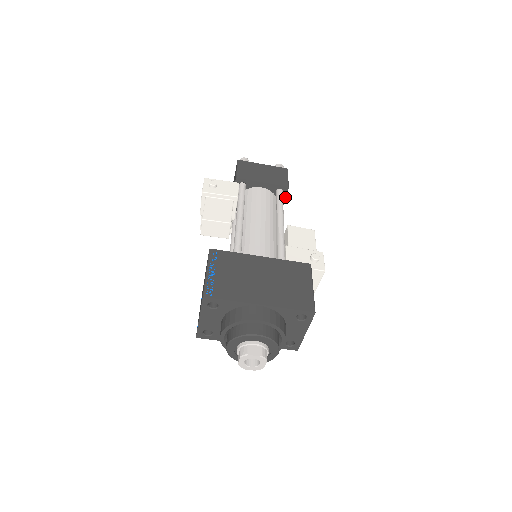
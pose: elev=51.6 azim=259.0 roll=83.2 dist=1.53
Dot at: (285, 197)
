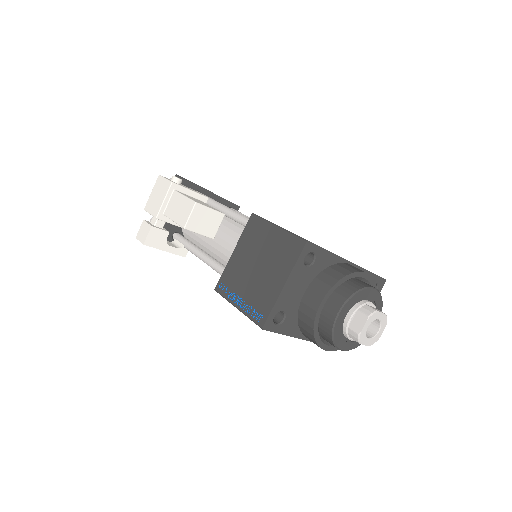
Dot at: occluded
